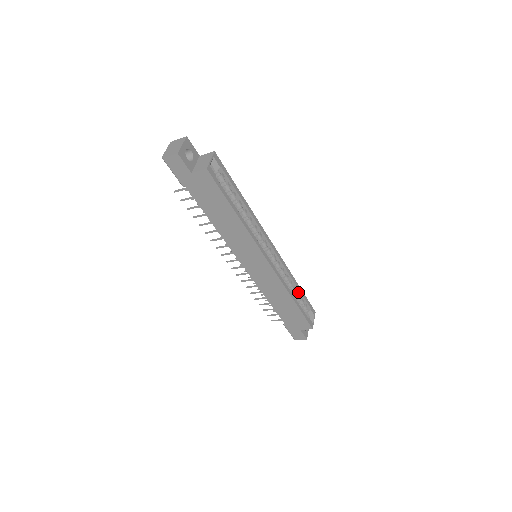
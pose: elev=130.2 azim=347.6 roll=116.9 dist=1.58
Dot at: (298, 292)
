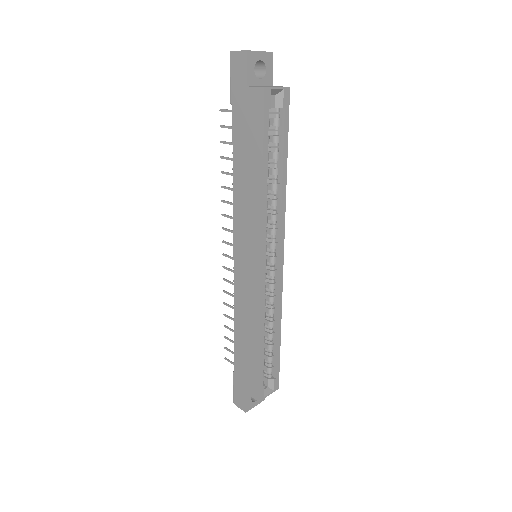
Dot at: (274, 343)
